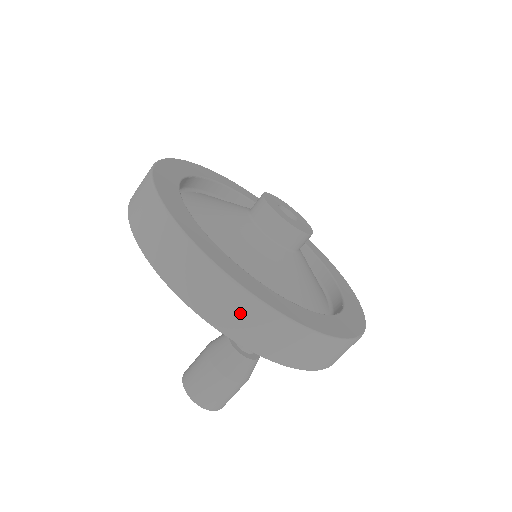
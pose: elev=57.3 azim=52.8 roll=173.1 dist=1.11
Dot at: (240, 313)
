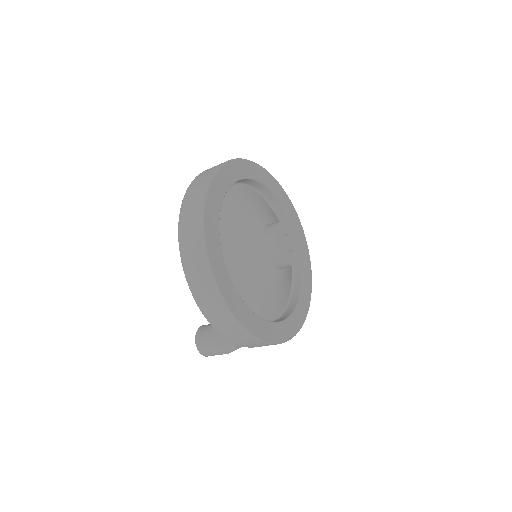
Dot at: (243, 339)
